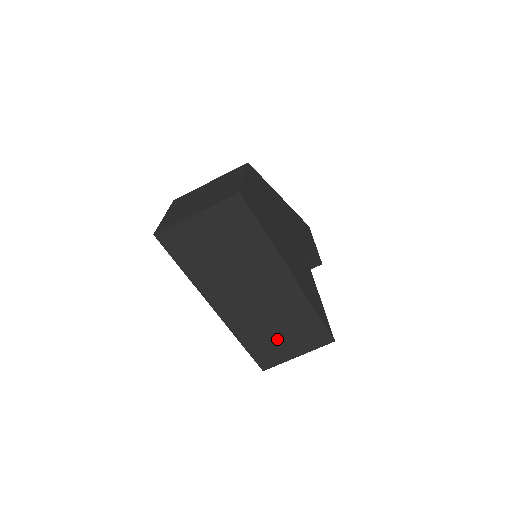
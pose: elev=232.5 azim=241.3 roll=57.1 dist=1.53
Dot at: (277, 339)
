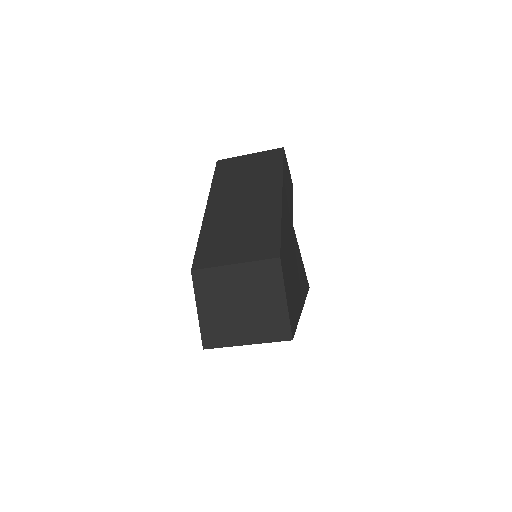
Dot at: occluded
